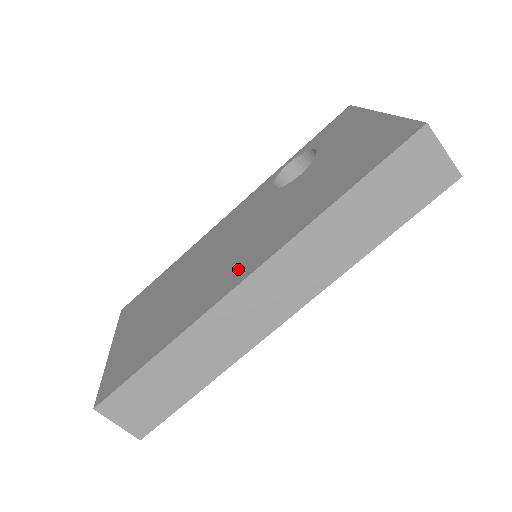
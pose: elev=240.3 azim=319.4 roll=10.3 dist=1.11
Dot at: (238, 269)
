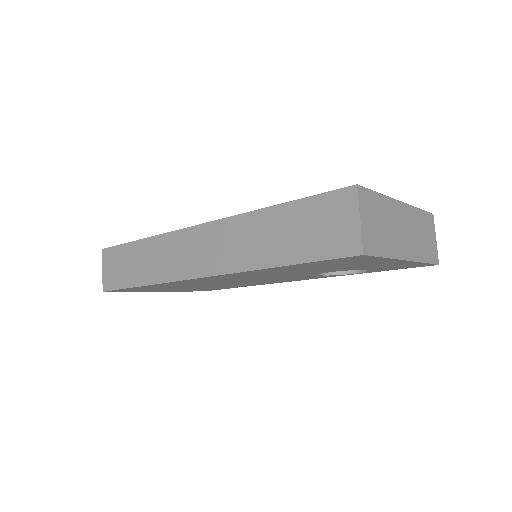
Dot at: occluded
